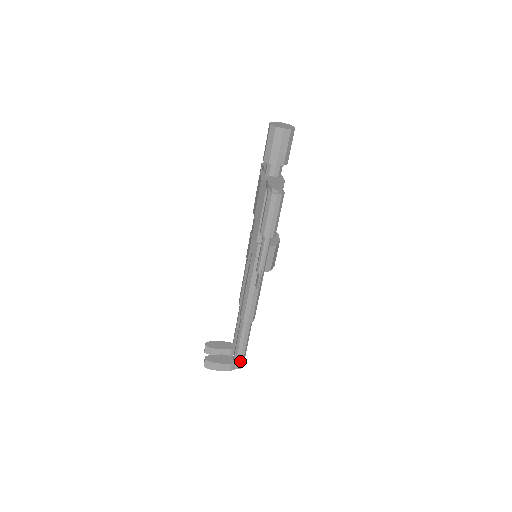
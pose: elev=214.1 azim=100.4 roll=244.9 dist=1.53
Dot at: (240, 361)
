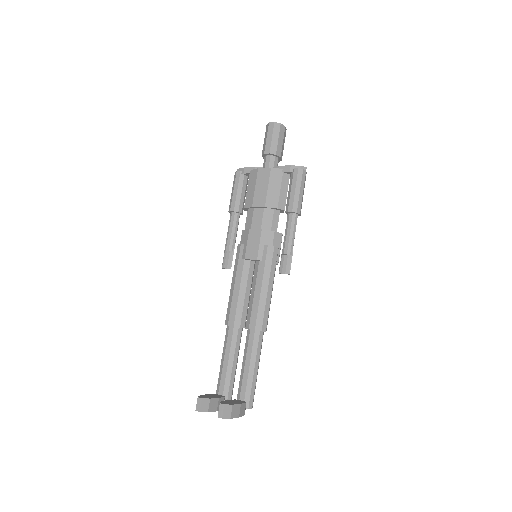
Dot at: occluded
